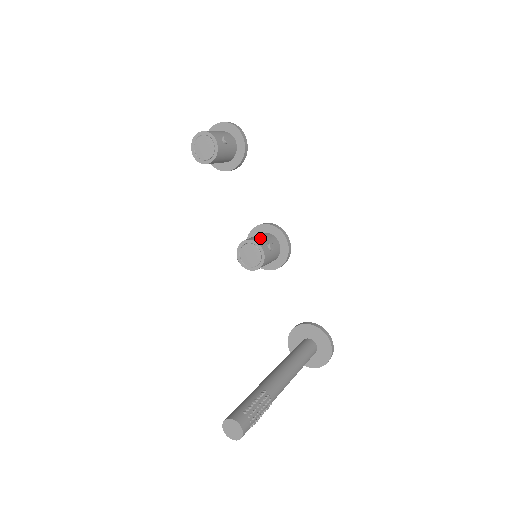
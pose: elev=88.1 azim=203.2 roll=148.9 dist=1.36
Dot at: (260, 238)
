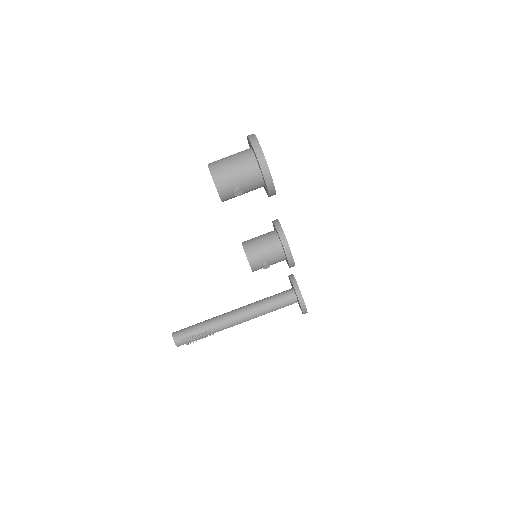
Dot at: (259, 256)
